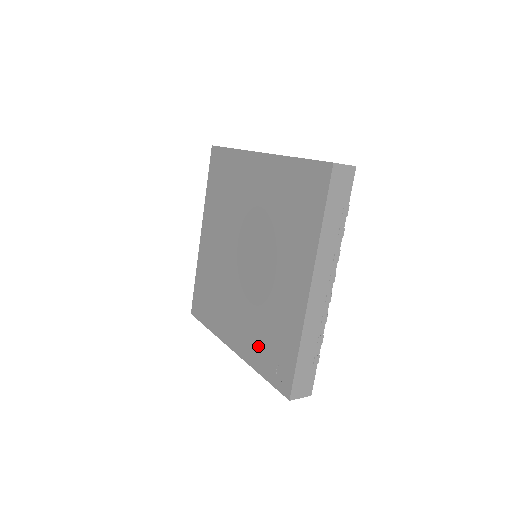
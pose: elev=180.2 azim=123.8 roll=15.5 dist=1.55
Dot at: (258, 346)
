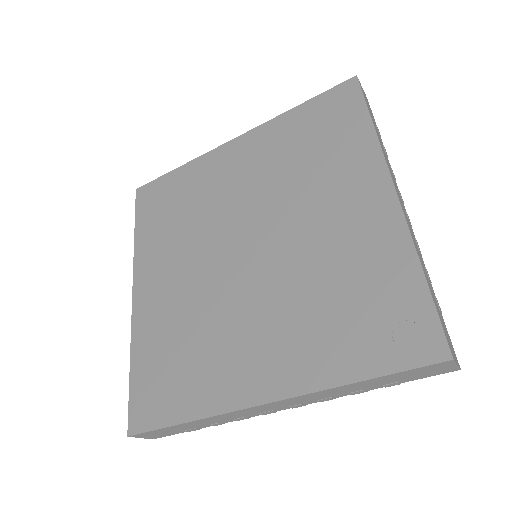
Dot at: (331, 340)
